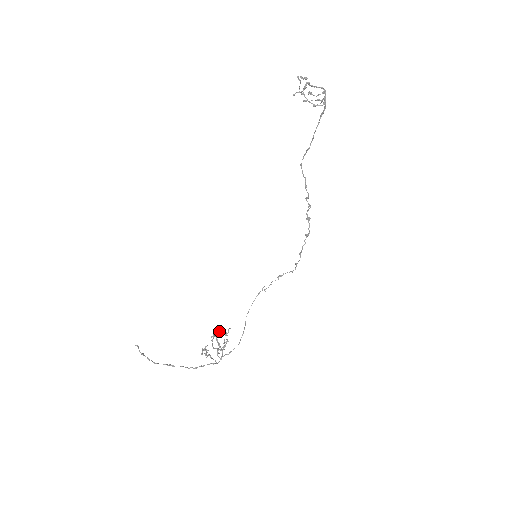
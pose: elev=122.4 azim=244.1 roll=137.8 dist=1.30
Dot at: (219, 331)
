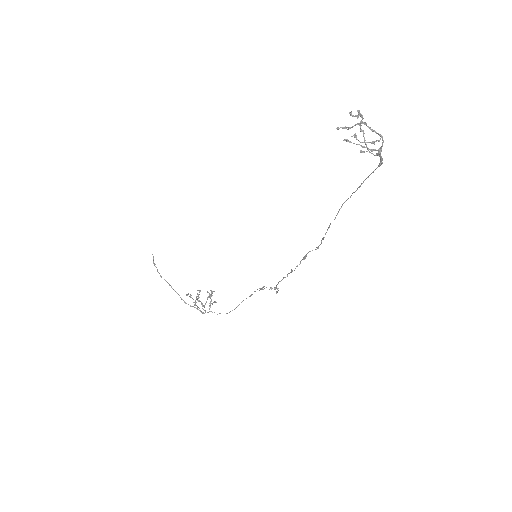
Dot at: (212, 291)
